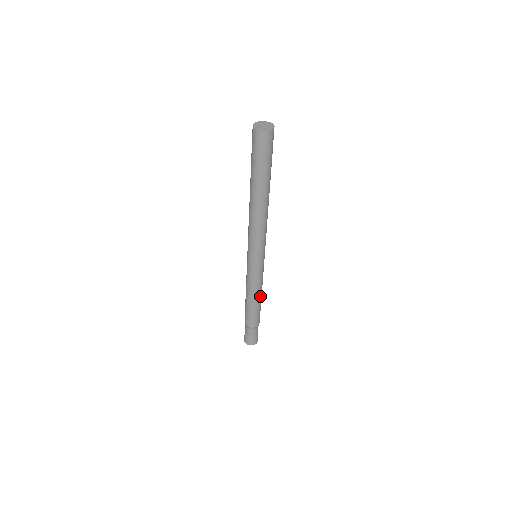
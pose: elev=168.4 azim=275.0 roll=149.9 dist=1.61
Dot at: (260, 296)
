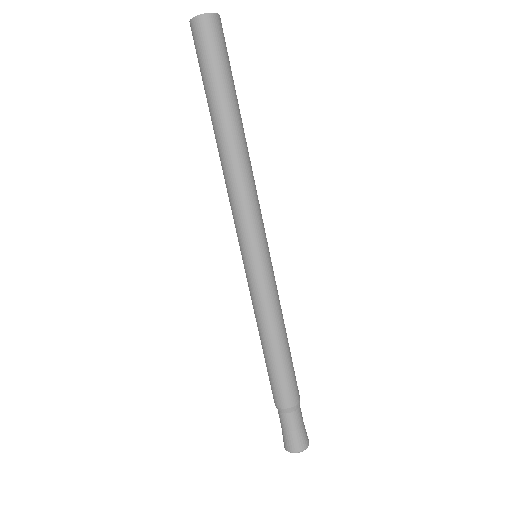
Dot at: (281, 337)
